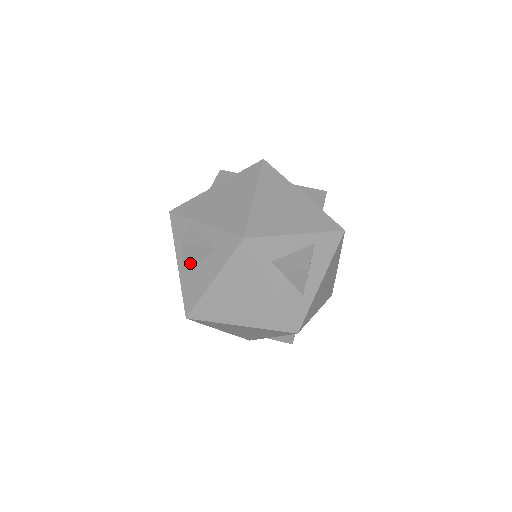
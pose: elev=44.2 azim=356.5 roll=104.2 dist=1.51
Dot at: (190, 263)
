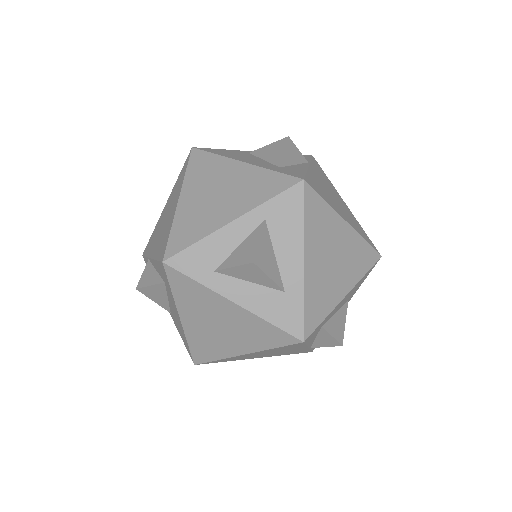
Dot at: (166, 305)
